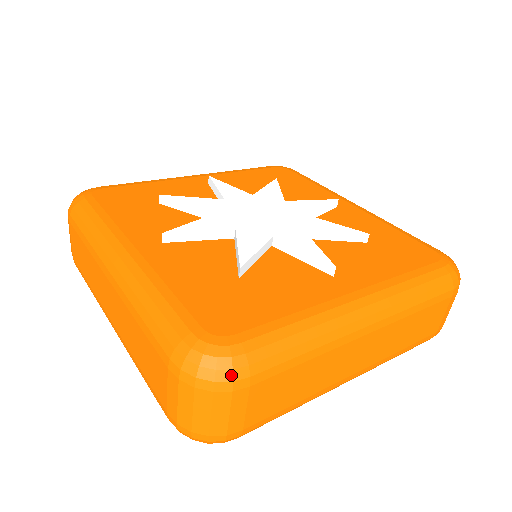
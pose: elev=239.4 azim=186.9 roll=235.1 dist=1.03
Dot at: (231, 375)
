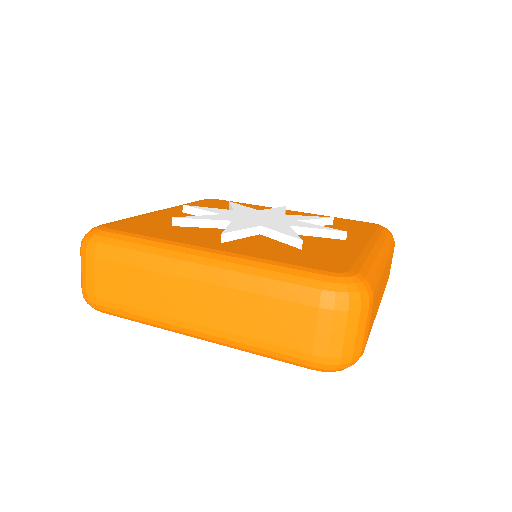
Dot at: (88, 243)
